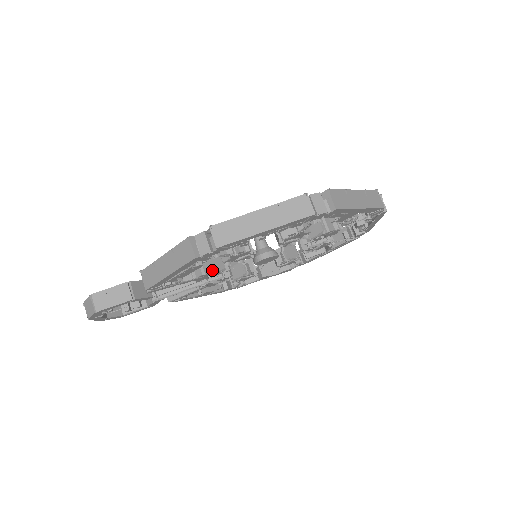
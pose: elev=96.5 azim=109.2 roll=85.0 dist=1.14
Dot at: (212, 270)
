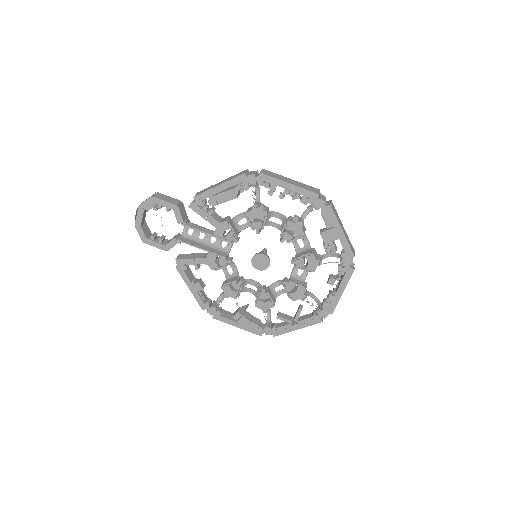
Dot at: (232, 226)
